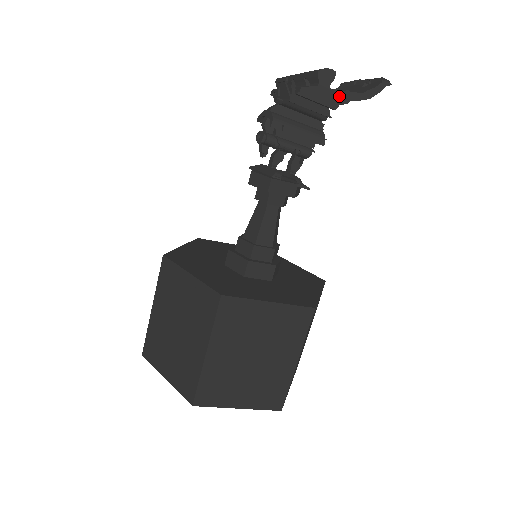
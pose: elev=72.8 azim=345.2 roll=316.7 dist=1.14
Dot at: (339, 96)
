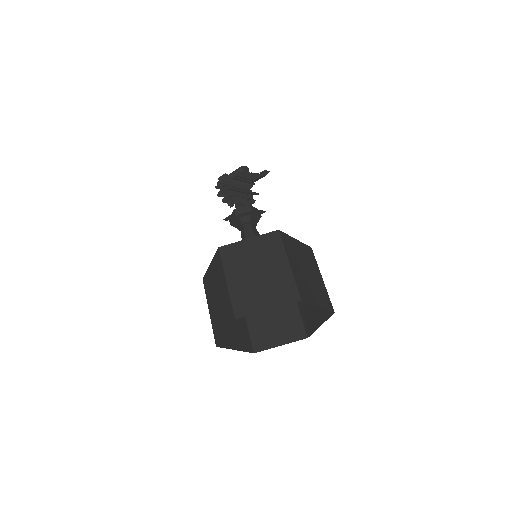
Dot at: (254, 175)
